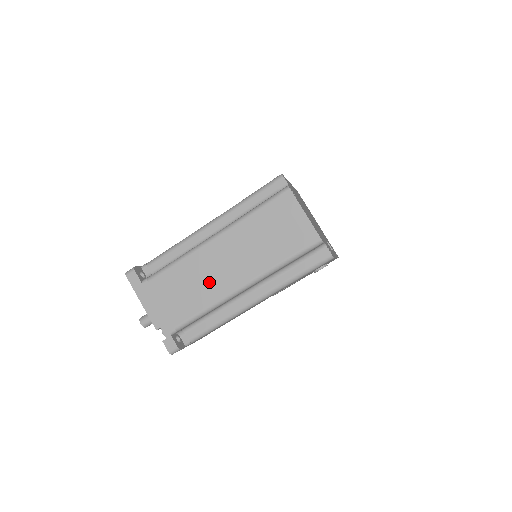
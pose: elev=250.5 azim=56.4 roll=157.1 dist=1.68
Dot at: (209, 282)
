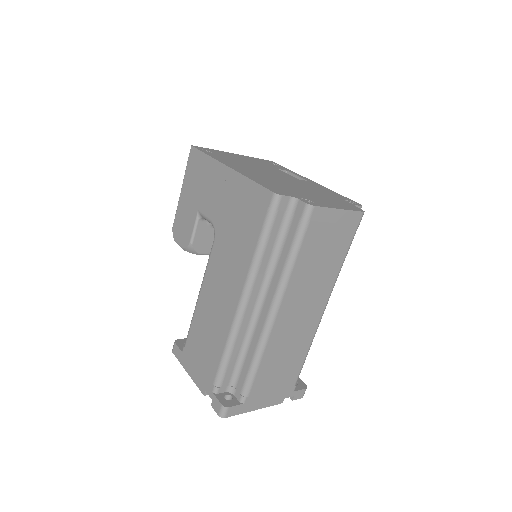
Dot at: (298, 337)
